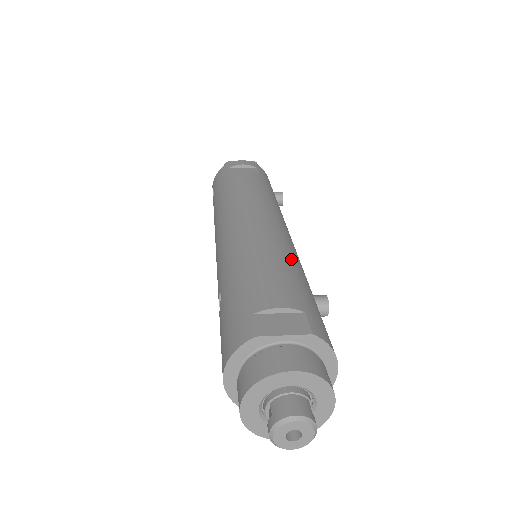
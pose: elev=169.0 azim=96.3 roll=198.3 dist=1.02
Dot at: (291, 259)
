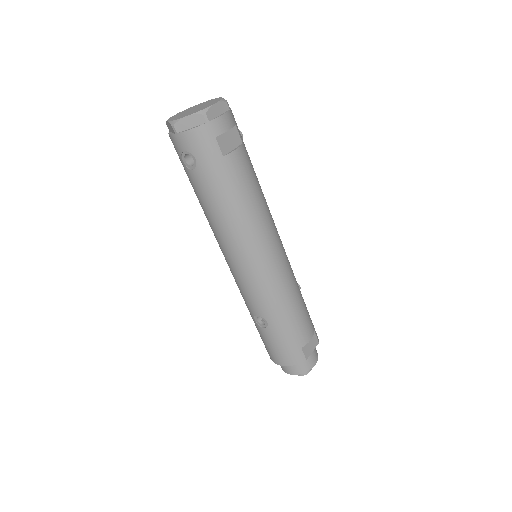
Dot at: (298, 287)
